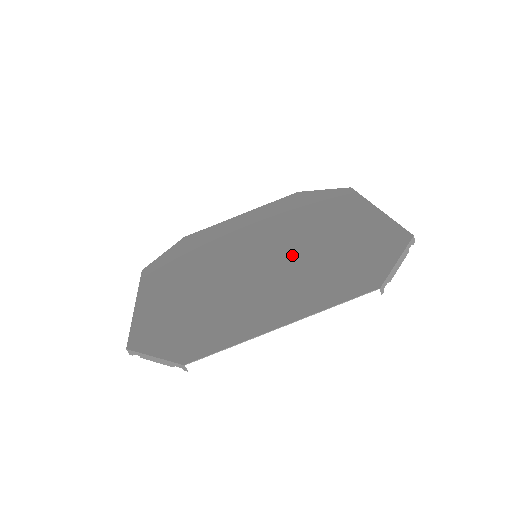
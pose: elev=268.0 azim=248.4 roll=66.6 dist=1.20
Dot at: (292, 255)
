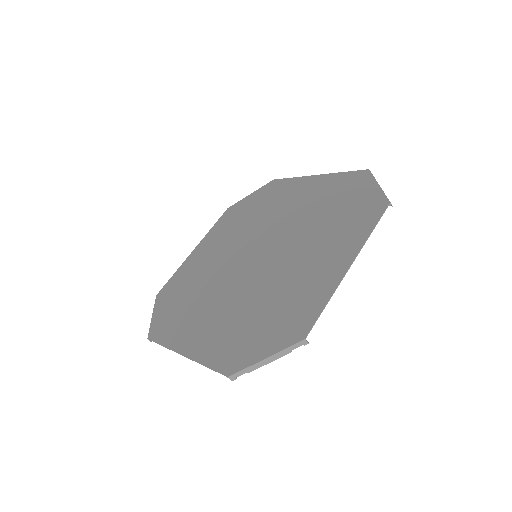
Dot at: (289, 235)
